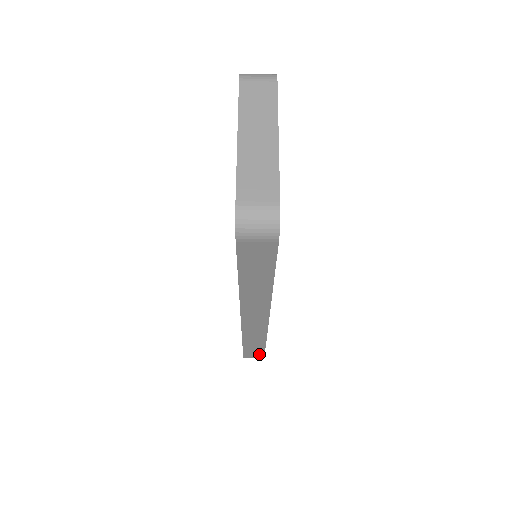
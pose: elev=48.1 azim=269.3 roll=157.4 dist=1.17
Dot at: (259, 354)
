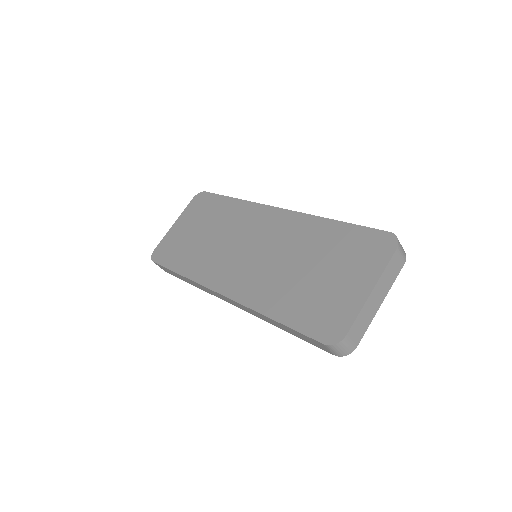
Dot at: (169, 272)
